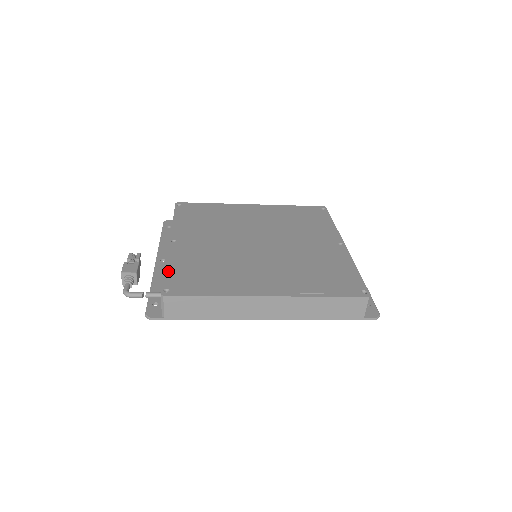
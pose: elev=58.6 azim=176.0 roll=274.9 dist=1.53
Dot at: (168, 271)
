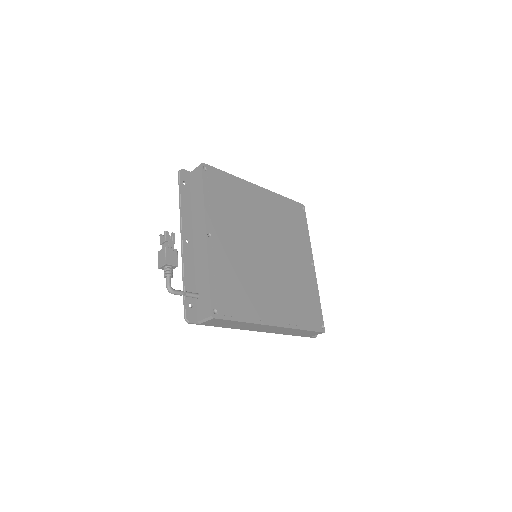
Dot at: (212, 283)
